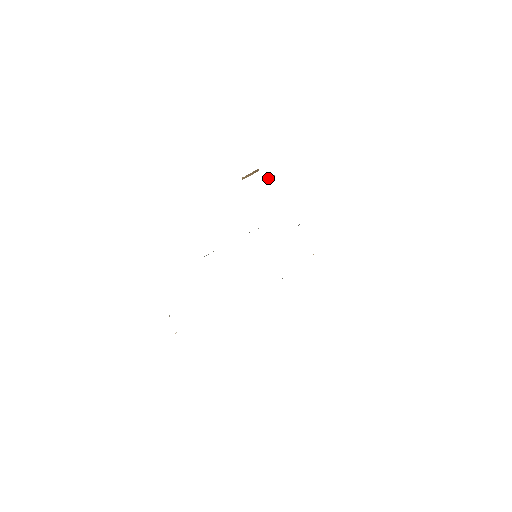
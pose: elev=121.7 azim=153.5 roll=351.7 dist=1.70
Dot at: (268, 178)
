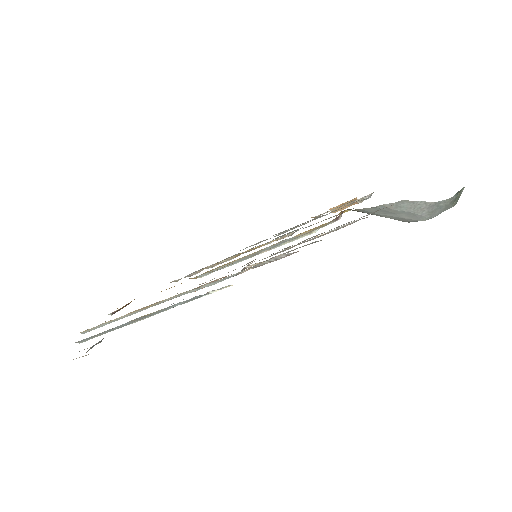
Dot at: (359, 202)
